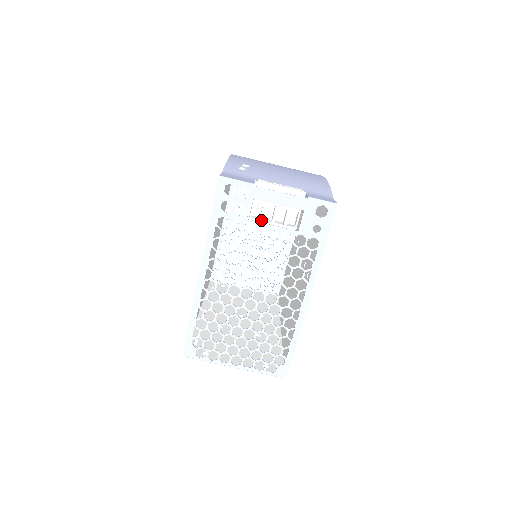
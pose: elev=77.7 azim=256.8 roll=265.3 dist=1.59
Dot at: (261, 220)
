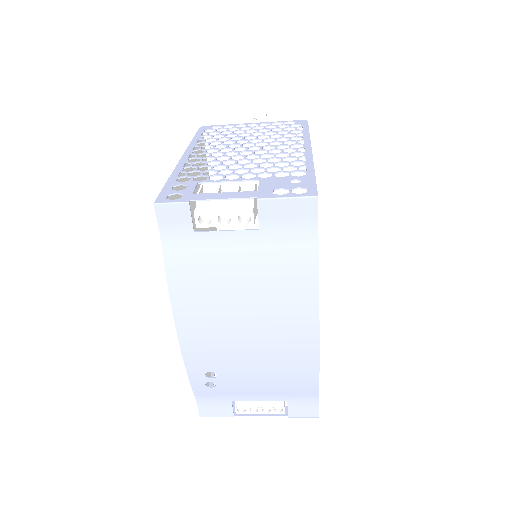
Dot at: occluded
